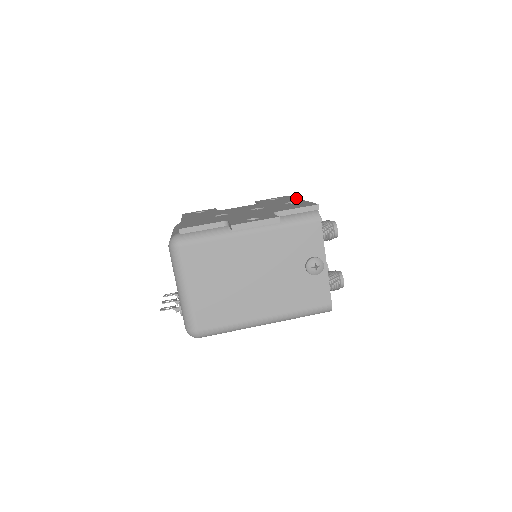
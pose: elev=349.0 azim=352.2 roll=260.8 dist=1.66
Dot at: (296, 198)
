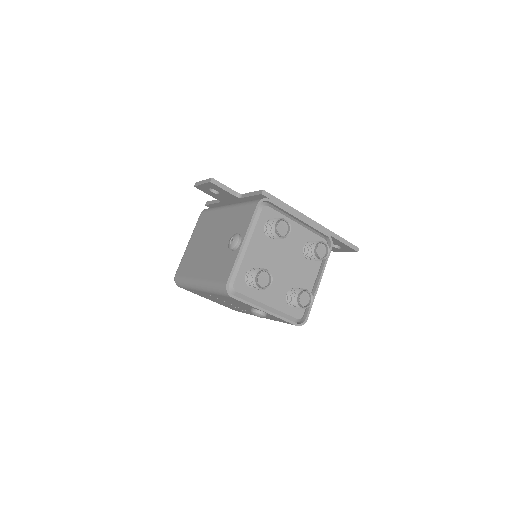
Dot at: (325, 228)
